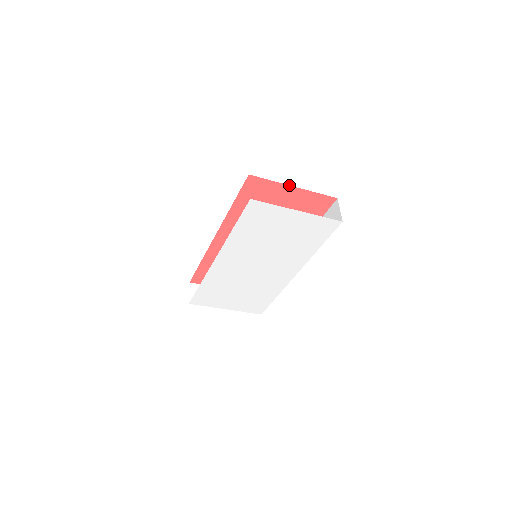
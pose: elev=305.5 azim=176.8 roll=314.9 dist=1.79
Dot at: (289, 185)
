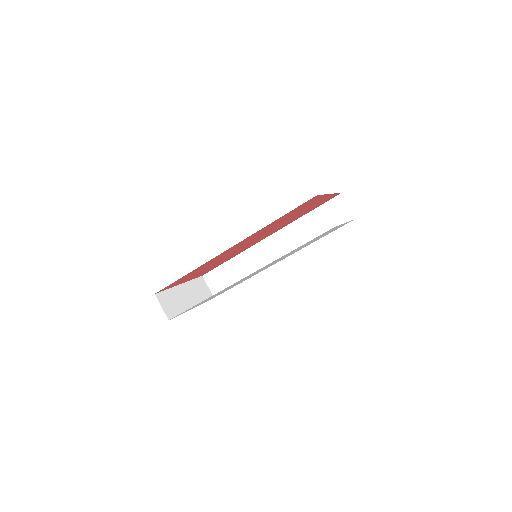
Dot at: occluded
